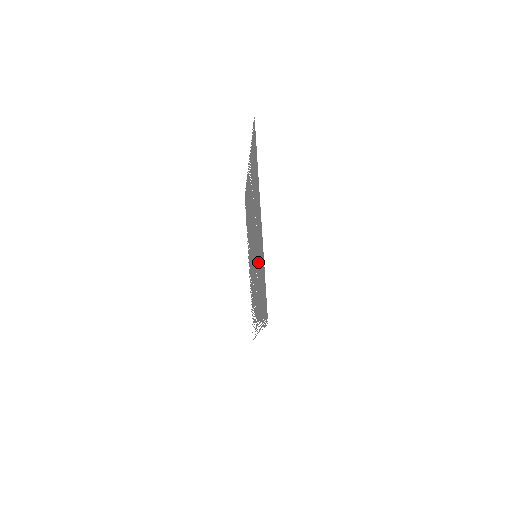
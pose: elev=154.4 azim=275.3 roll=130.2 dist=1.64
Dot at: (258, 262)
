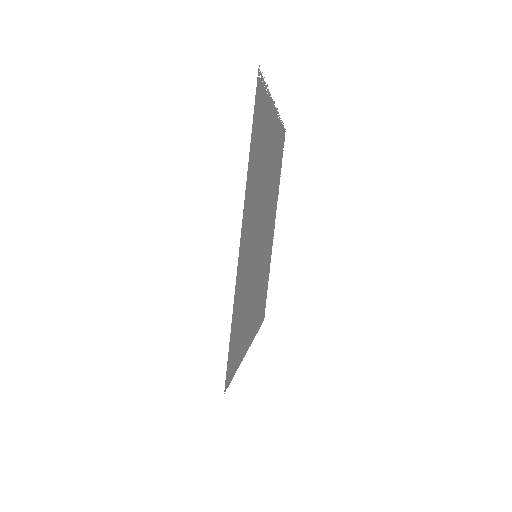
Dot at: (248, 276)
